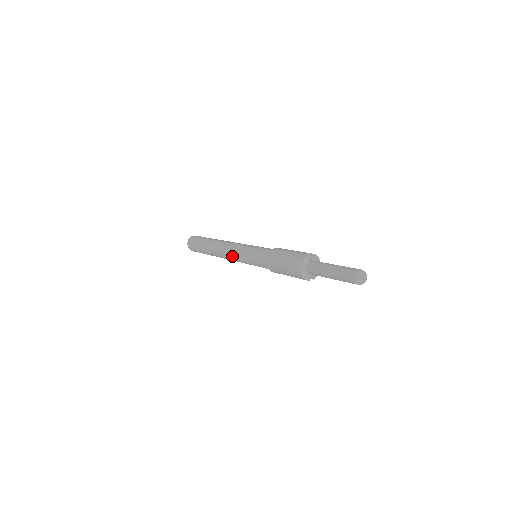
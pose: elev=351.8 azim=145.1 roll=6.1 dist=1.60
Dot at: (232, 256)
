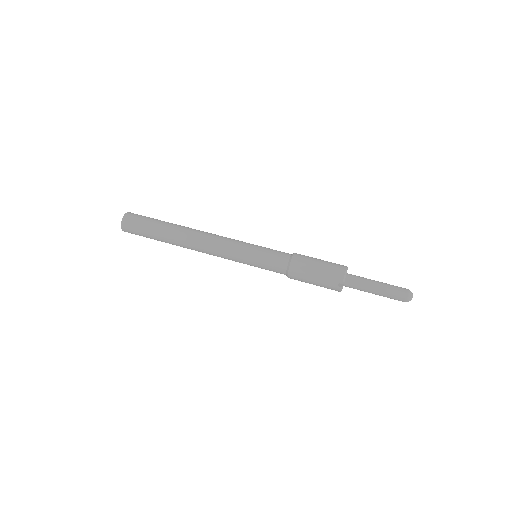
Dot at: occluded
